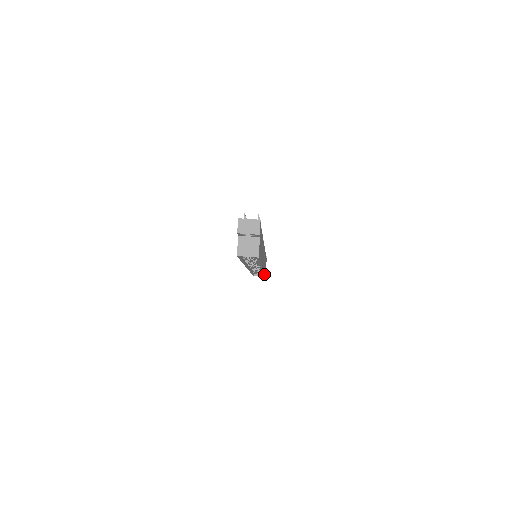
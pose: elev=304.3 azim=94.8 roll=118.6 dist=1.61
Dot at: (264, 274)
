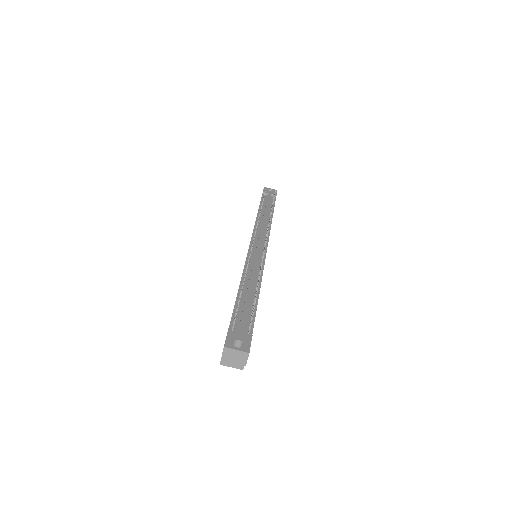
Dot at: occluded
